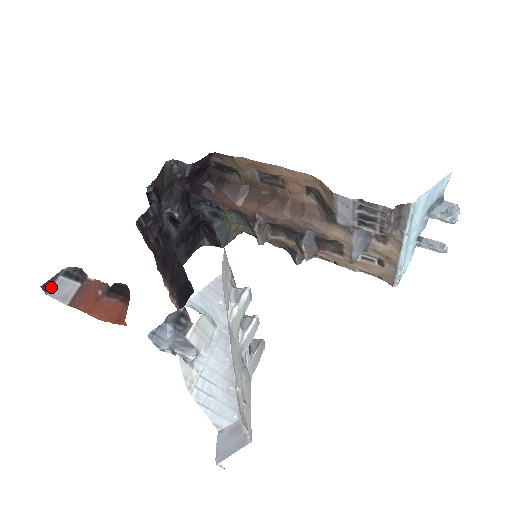
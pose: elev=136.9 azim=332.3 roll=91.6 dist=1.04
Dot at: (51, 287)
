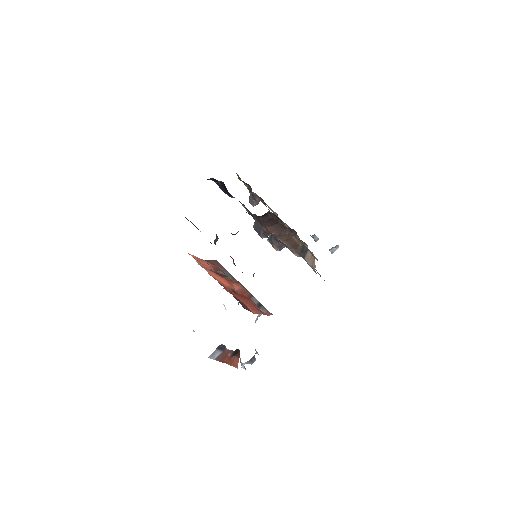
Dot at: (211, 355)
